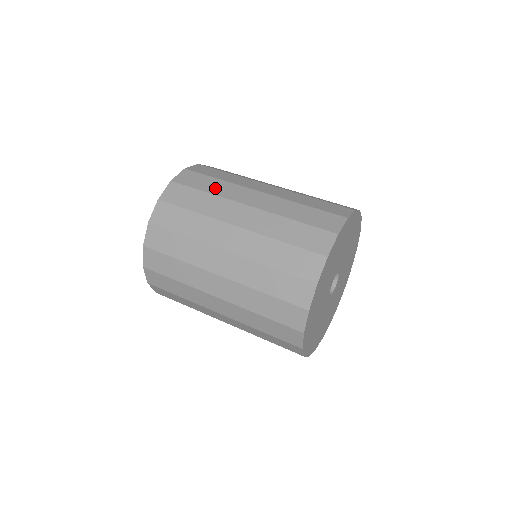
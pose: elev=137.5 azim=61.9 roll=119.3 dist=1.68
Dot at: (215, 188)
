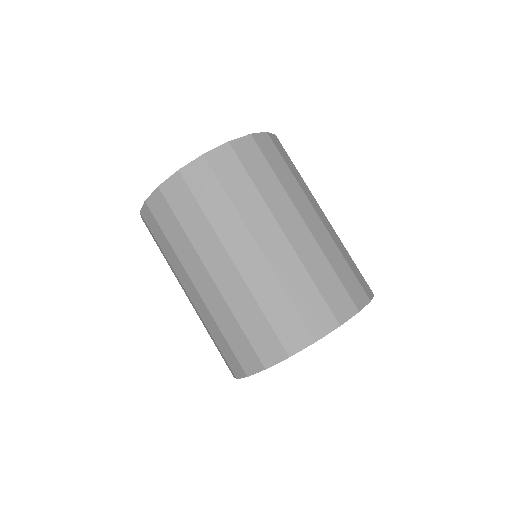
Dot at: (216, 212)
